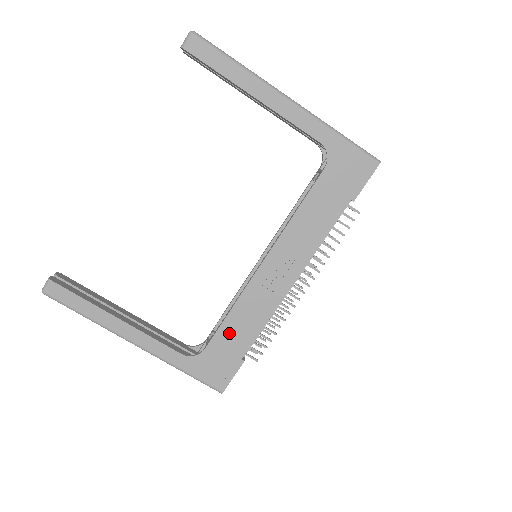
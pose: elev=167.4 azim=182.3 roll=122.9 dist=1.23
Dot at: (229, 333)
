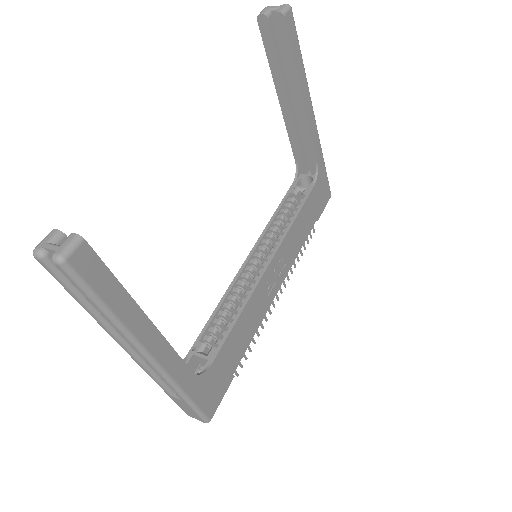
Dot at: (233, 342)
